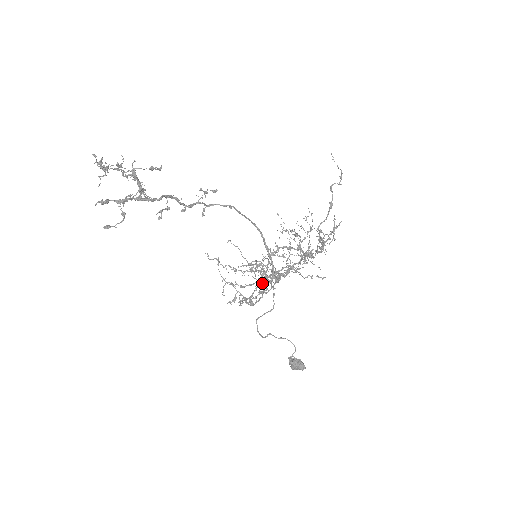
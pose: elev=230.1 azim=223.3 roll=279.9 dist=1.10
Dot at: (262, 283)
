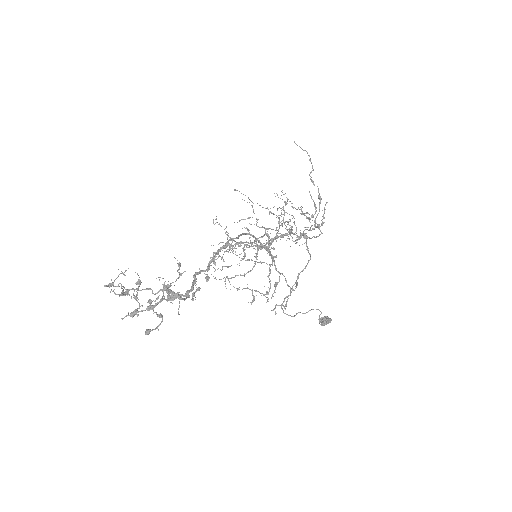
Dot at: (235, 245)
